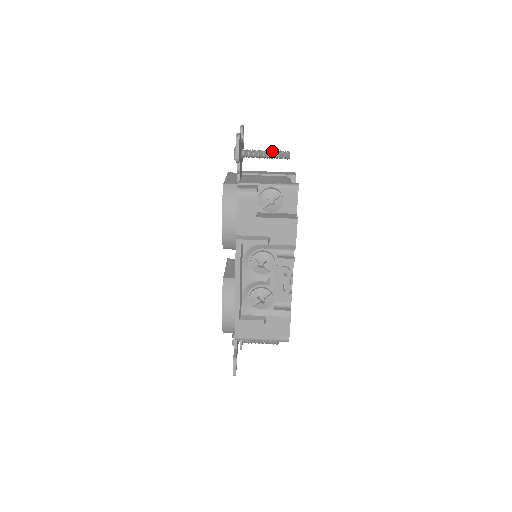
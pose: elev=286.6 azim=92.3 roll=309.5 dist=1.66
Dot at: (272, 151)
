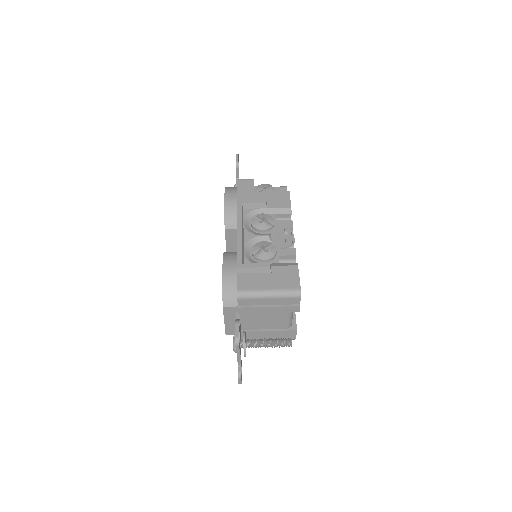
Dot at: occluded
